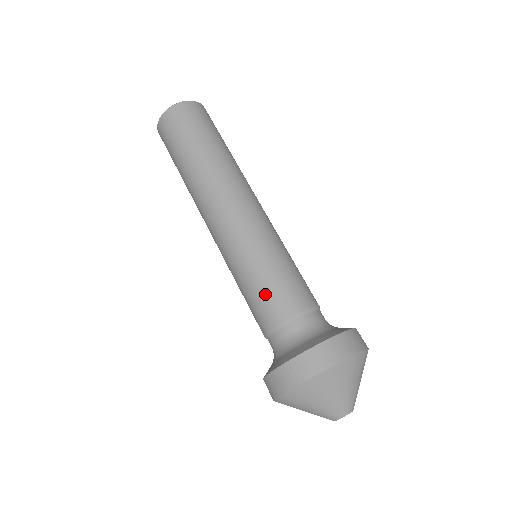
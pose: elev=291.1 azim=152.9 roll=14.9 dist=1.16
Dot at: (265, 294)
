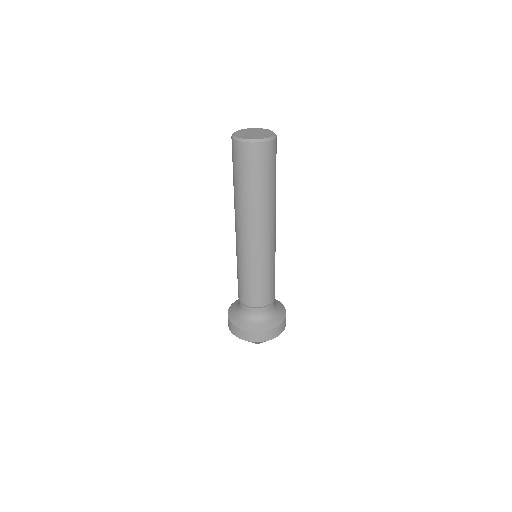
Dot at: (239, 286)
